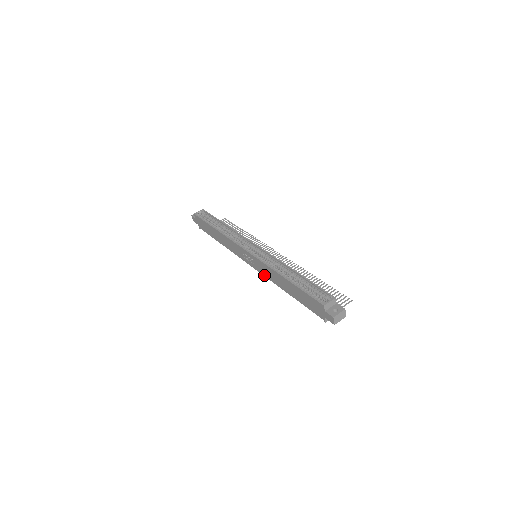
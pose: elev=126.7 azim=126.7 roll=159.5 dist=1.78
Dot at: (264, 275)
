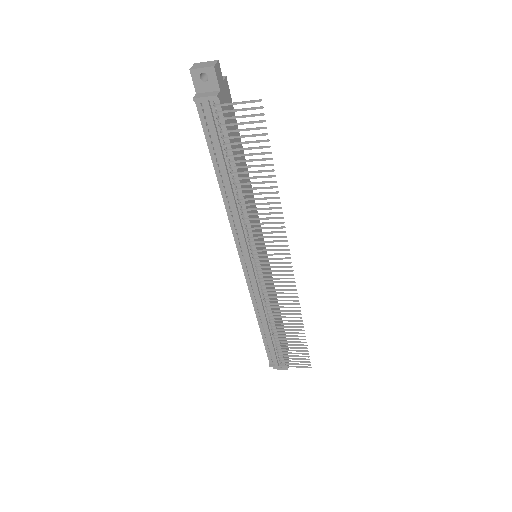
Dot at: (233, 233)
